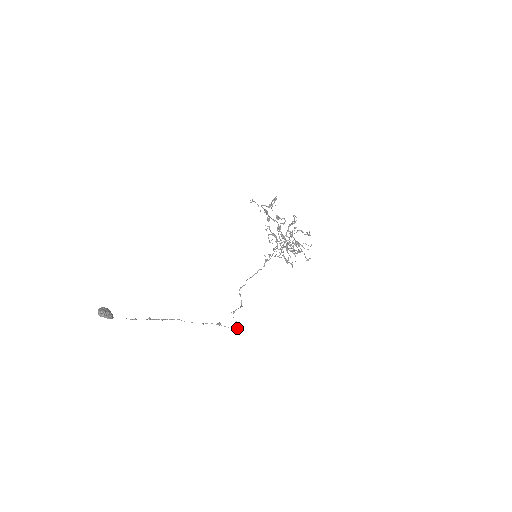
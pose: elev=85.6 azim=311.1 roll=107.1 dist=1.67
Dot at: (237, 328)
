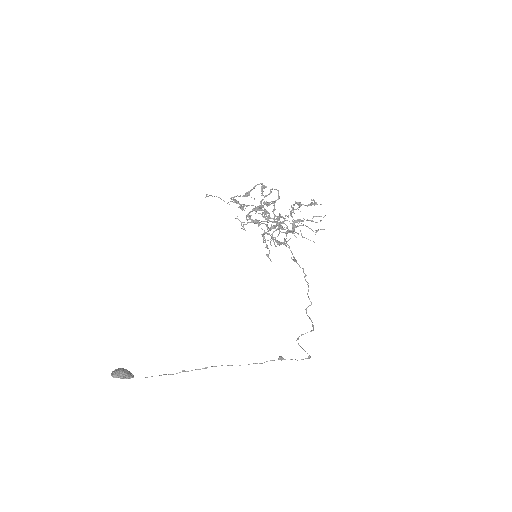
Dot at: (308, 358)
